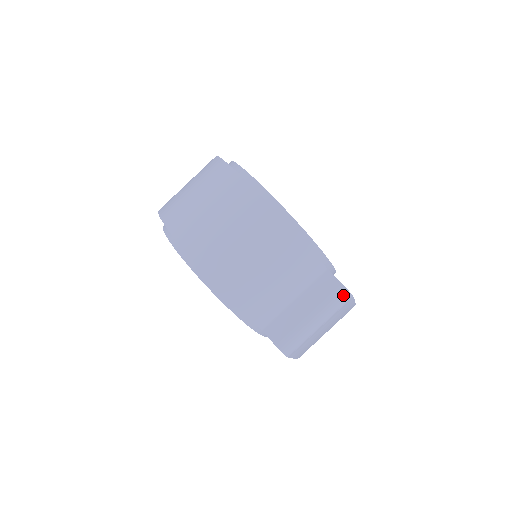
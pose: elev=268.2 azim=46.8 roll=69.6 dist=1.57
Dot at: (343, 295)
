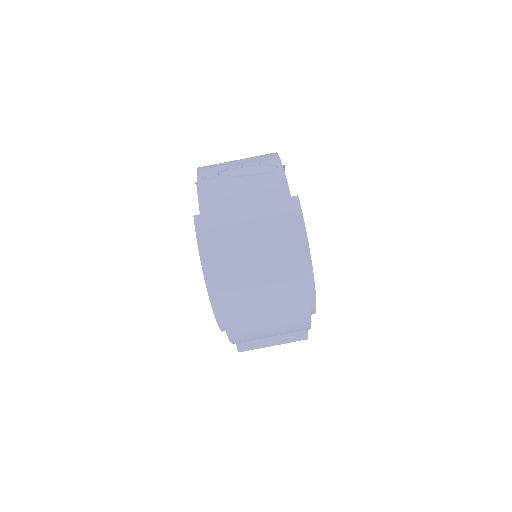
Dot at: occluded
